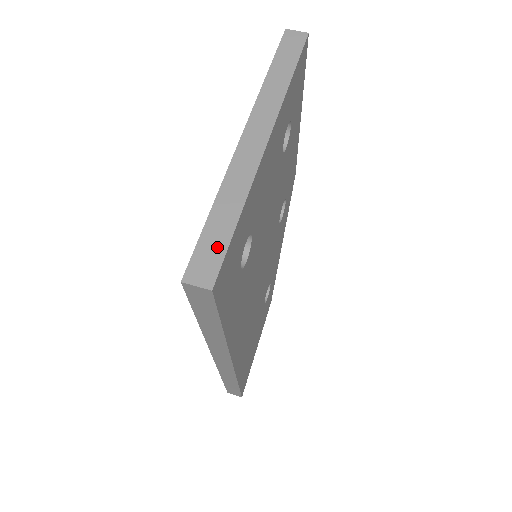
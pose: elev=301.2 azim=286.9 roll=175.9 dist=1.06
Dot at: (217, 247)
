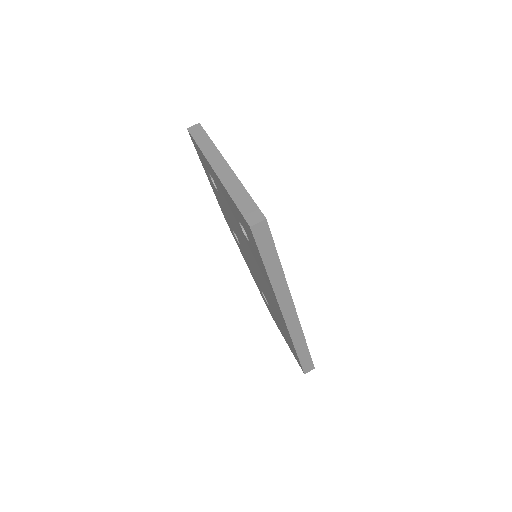
Dot at: (251, 207)
